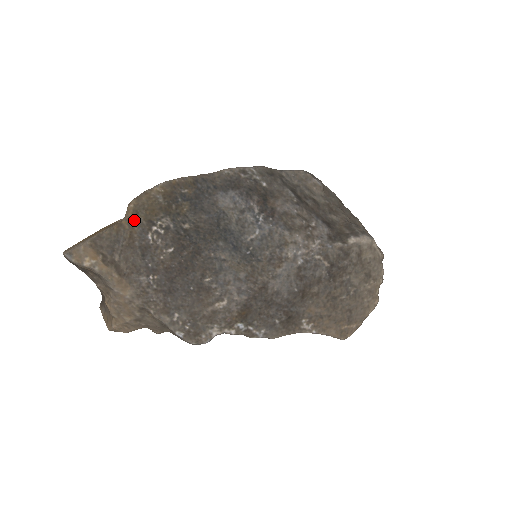
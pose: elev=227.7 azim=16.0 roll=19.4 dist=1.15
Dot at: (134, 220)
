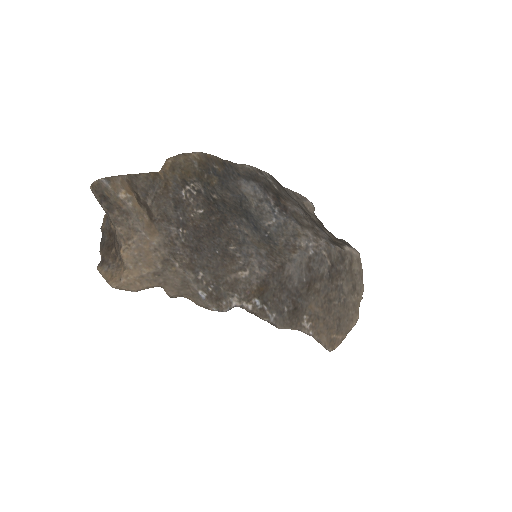
Dot at: (170, 175)
